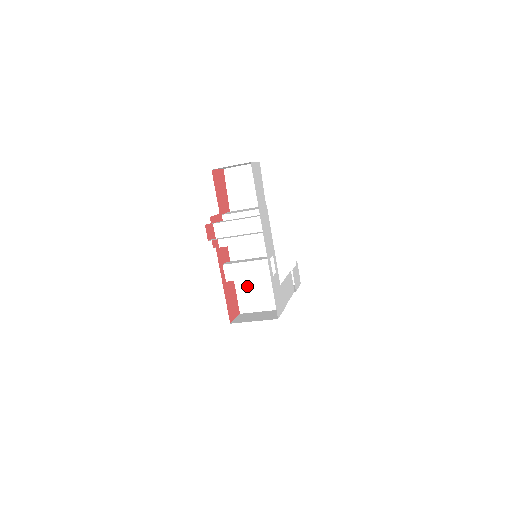
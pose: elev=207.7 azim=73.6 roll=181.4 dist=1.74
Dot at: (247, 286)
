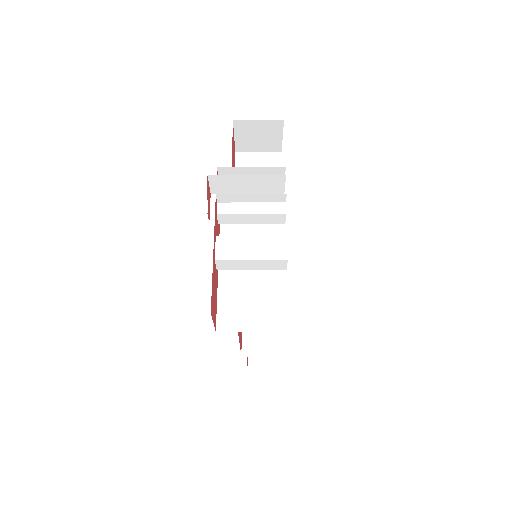
Dot at: (236, 292)
